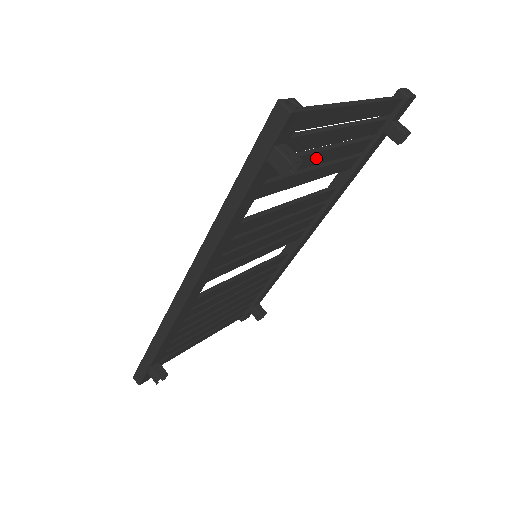
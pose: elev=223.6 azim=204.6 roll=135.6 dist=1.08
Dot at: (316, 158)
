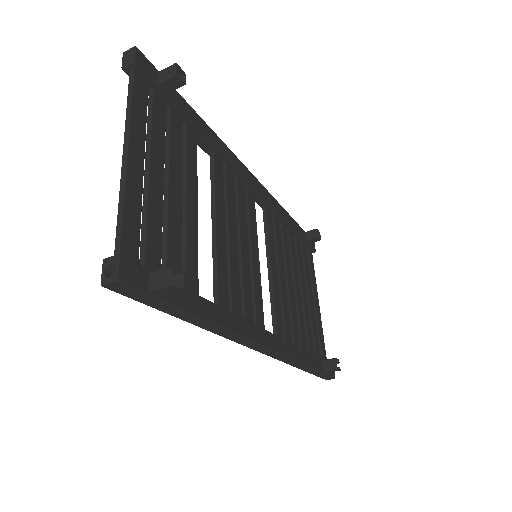
Dot at: (174, 203)
